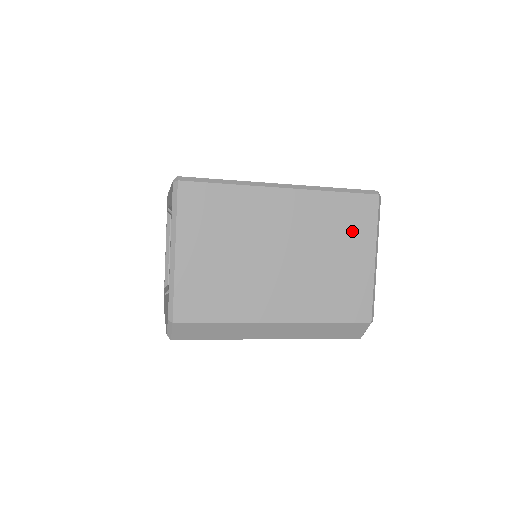
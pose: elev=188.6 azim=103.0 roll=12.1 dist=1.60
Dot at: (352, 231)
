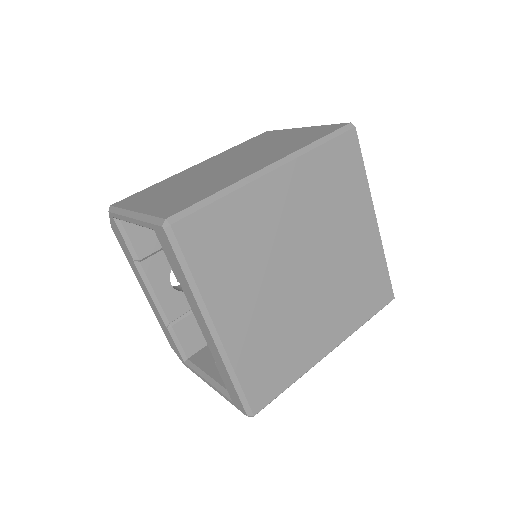
Dot at: occluded
